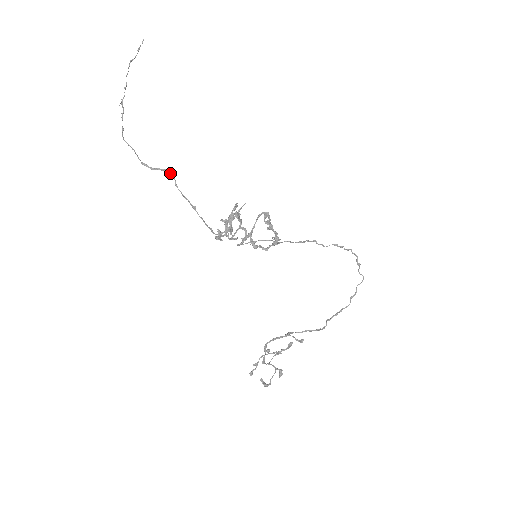
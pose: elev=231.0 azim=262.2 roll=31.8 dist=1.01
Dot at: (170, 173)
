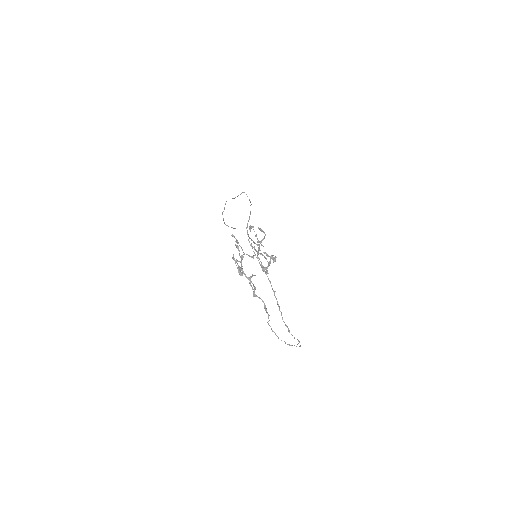
Dot at: occluded
